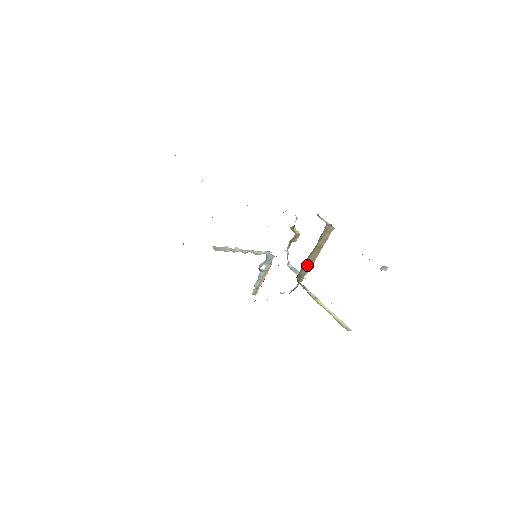
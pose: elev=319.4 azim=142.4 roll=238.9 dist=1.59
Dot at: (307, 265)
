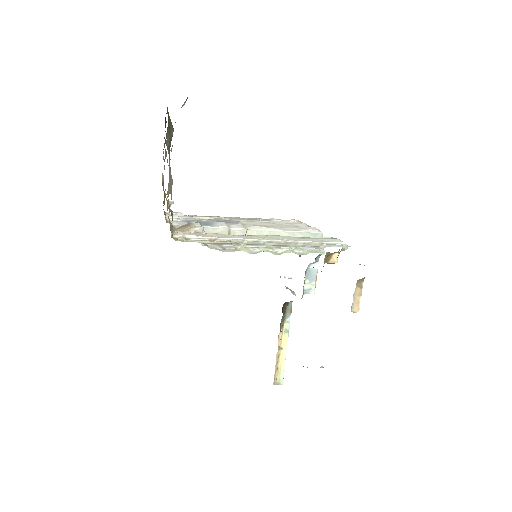
Dot at: occluded
